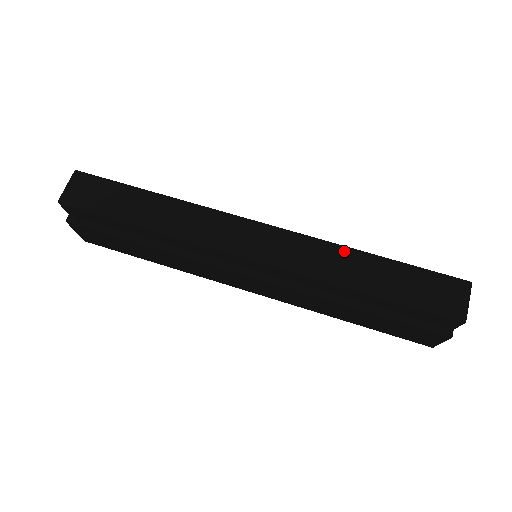
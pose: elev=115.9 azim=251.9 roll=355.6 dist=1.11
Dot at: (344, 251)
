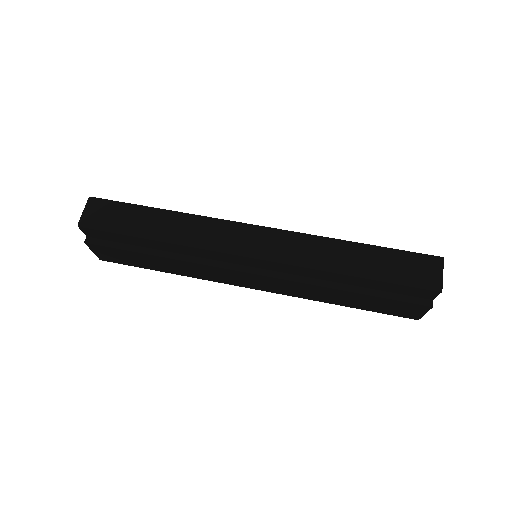
Dot at: (332, 242)
